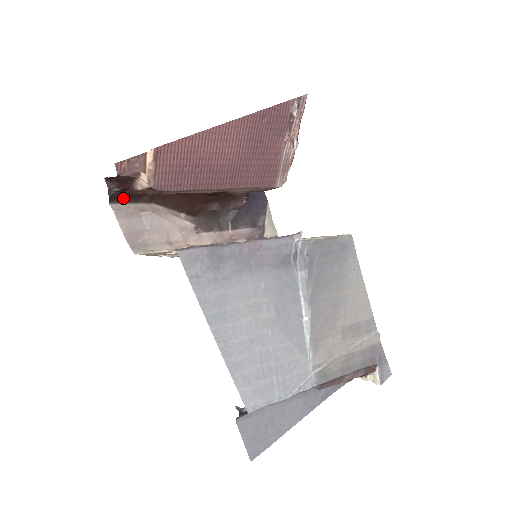
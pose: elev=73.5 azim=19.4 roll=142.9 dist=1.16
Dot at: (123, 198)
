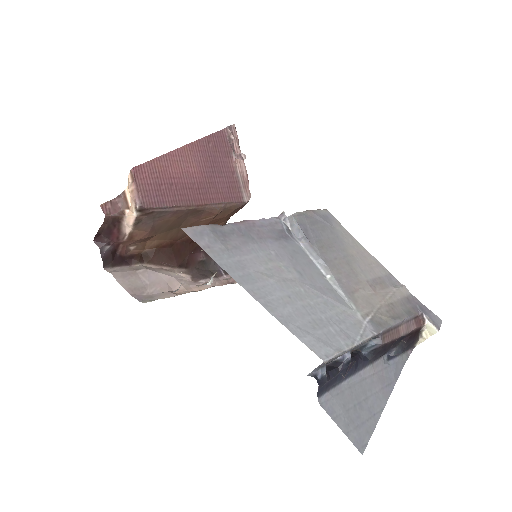
Dot at: (115, 262)
